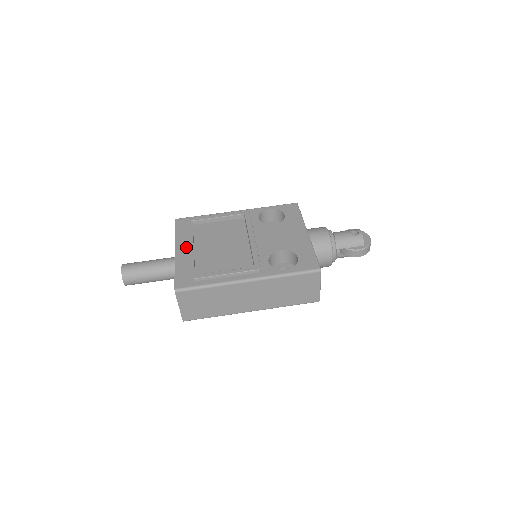
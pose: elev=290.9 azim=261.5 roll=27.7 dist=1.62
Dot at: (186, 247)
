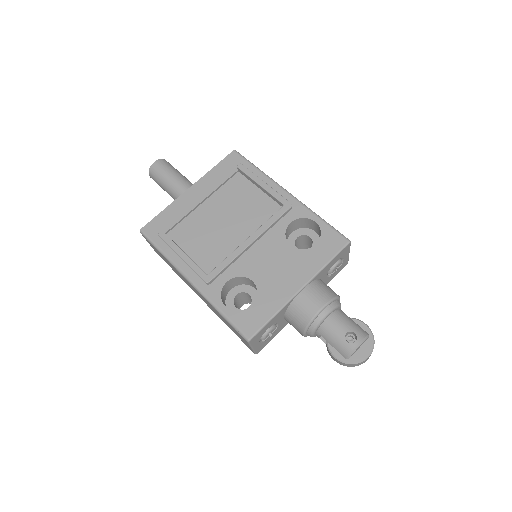
Dot at: (199, 193)
